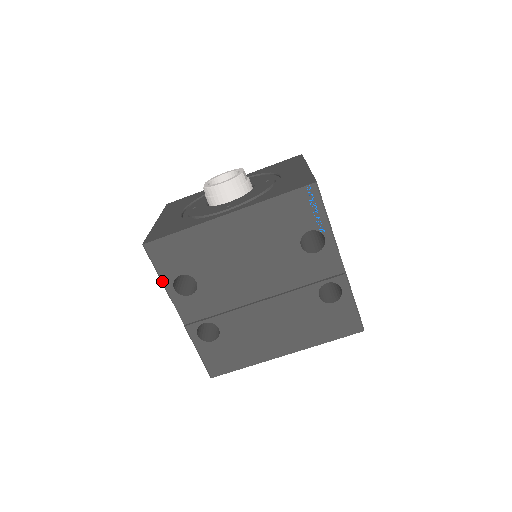
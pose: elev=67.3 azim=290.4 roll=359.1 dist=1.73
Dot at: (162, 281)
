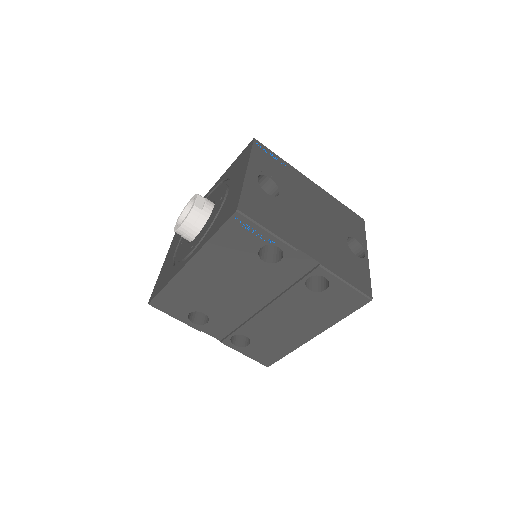
Dot at: occluded
